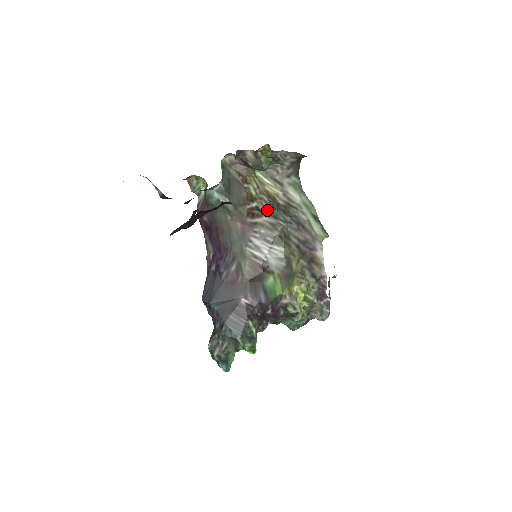
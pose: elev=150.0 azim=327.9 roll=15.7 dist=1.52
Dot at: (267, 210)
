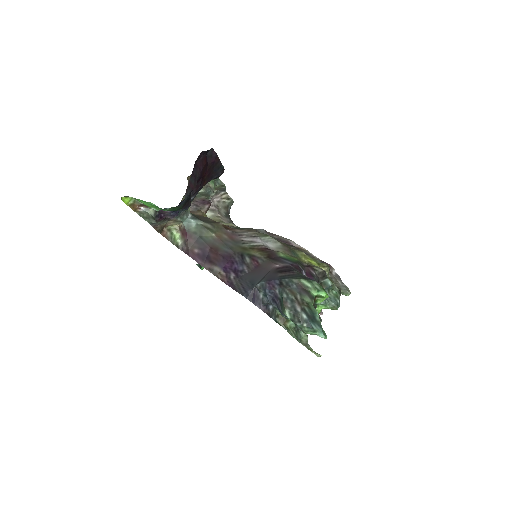
Dot at: (235, 228)
